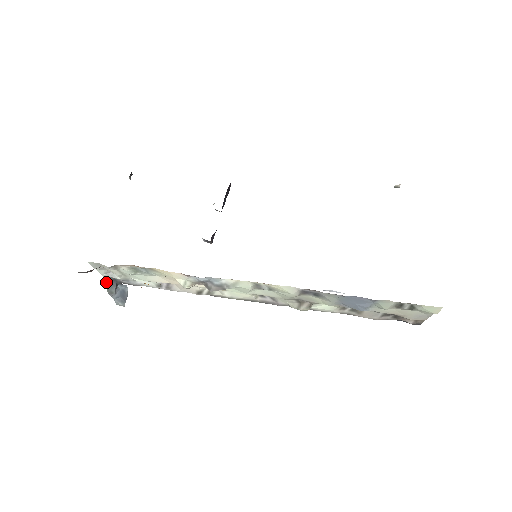
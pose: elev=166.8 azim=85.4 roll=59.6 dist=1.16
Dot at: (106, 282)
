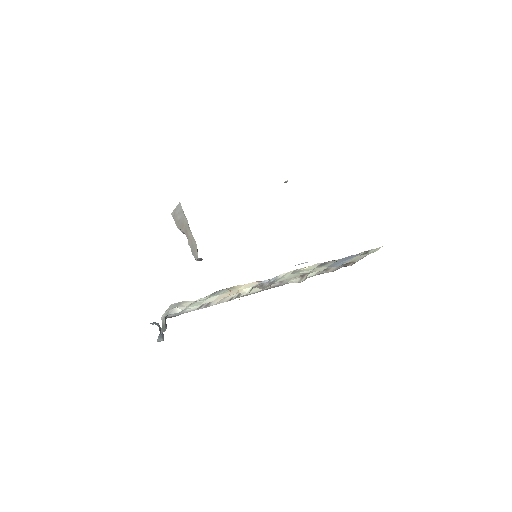
Dot at: (163, 321)
